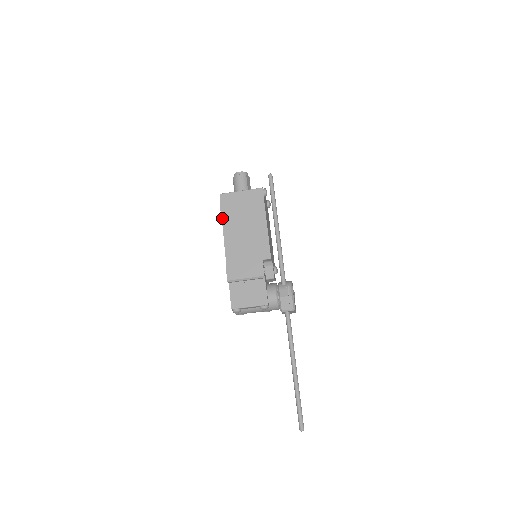
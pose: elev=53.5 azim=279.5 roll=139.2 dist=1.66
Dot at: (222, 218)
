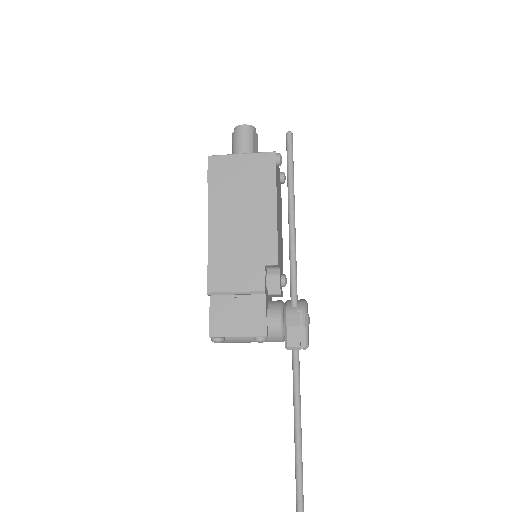
Dot at: (208, 194)
